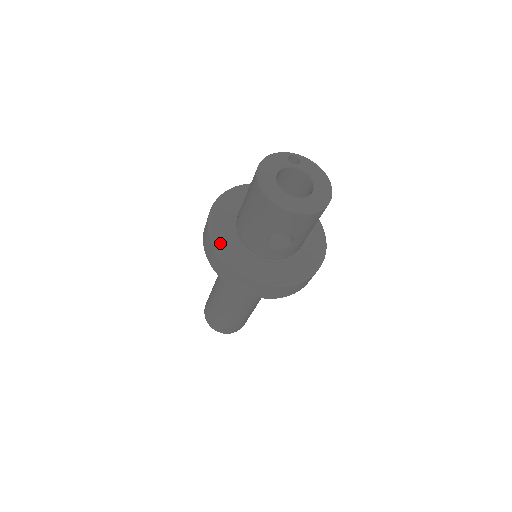
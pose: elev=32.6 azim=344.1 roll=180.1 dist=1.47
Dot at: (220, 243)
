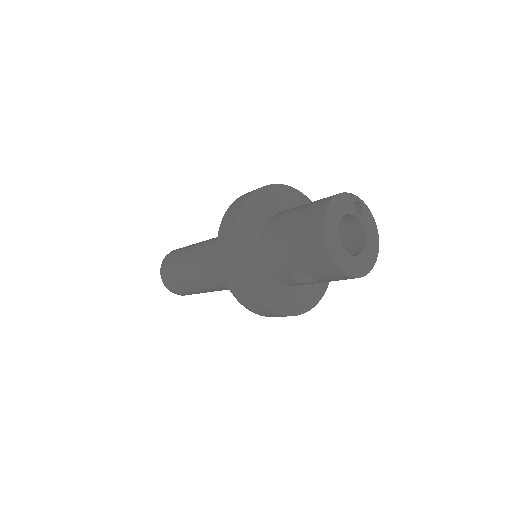
Dot at: (243, 248)
